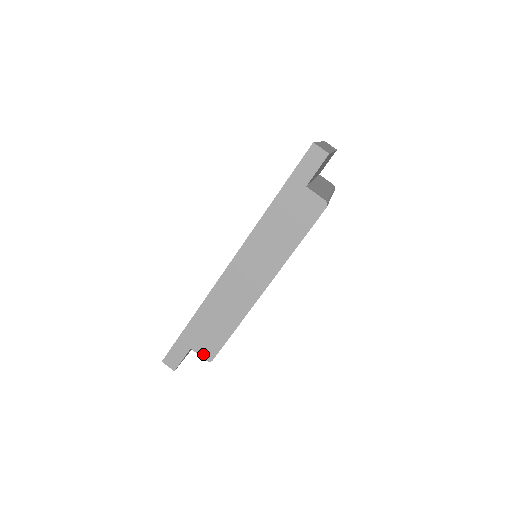
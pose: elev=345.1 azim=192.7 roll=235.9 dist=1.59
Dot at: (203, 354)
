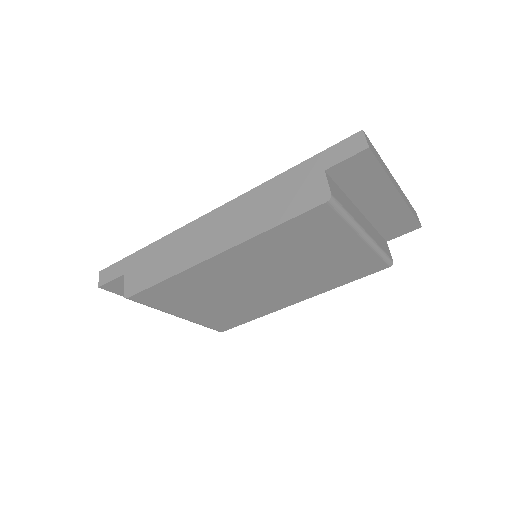
Dot at: (127, 286)
